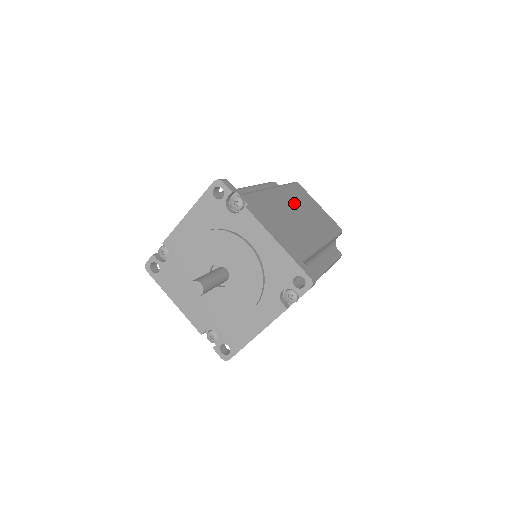
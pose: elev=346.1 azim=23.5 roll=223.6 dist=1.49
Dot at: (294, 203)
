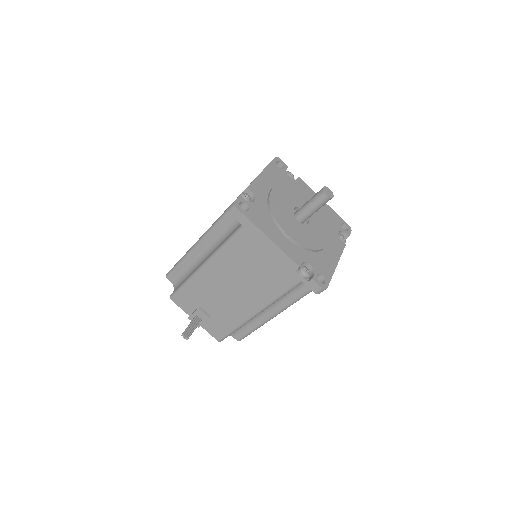
Dot at: occluded
